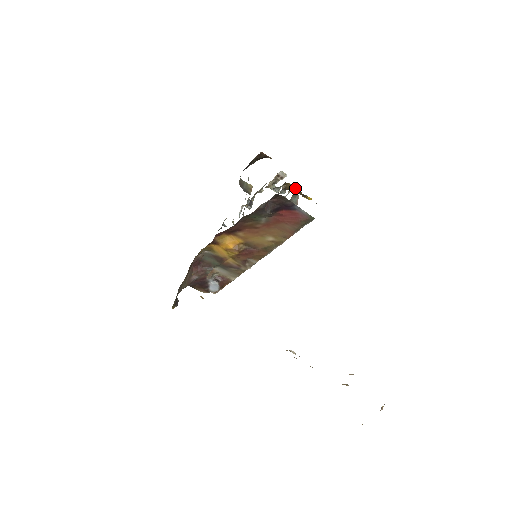
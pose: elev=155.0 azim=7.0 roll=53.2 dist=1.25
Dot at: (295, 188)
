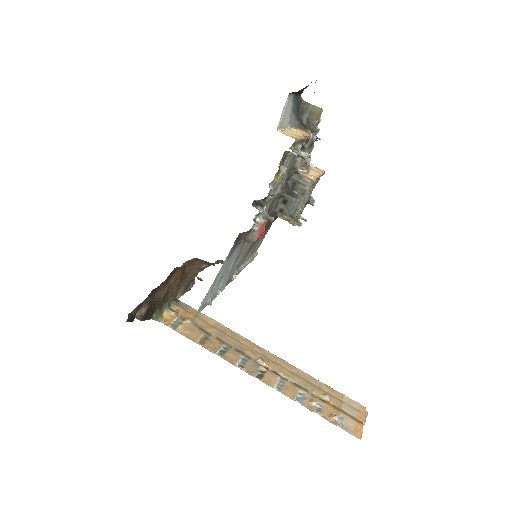
Dot at: occluded
